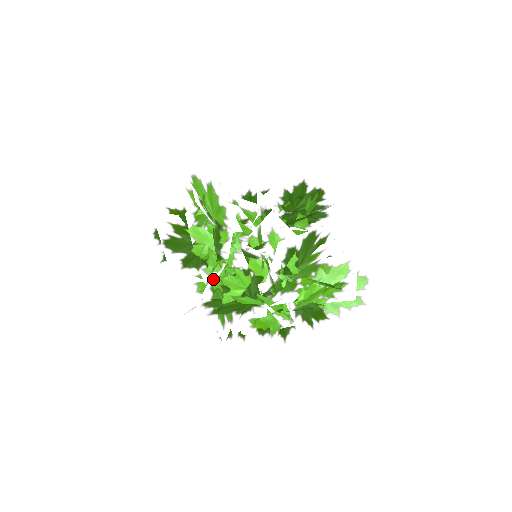
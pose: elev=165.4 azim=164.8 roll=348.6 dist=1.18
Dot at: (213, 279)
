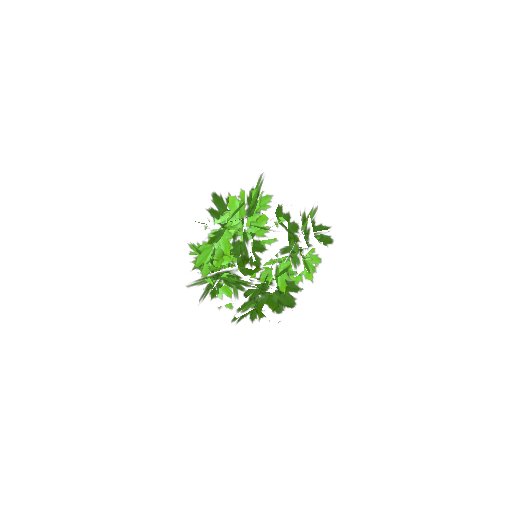
Dot at: occluded
